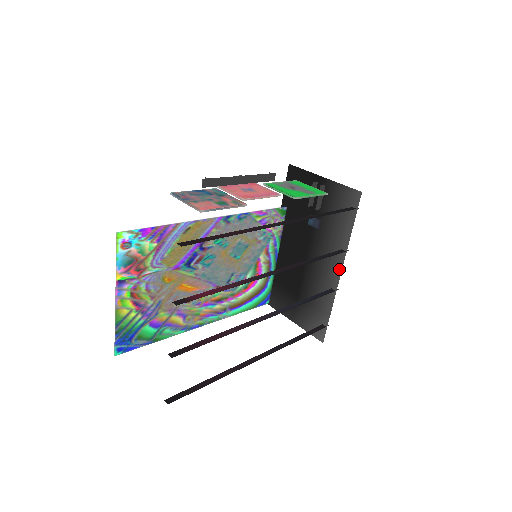
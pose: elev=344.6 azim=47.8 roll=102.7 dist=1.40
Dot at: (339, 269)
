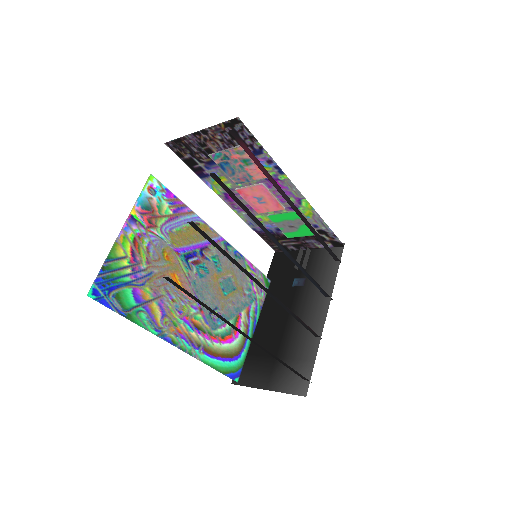
Dot at: (325, 310)
